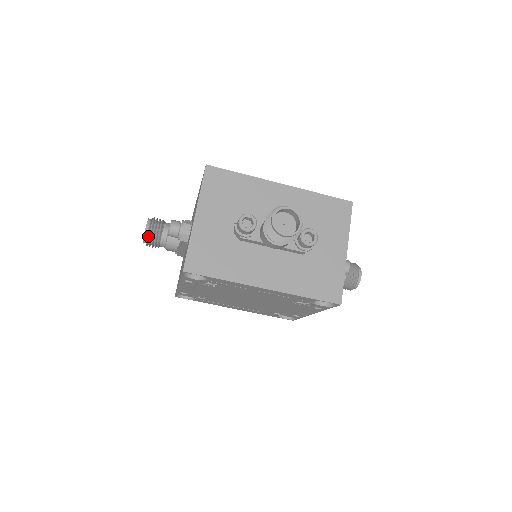
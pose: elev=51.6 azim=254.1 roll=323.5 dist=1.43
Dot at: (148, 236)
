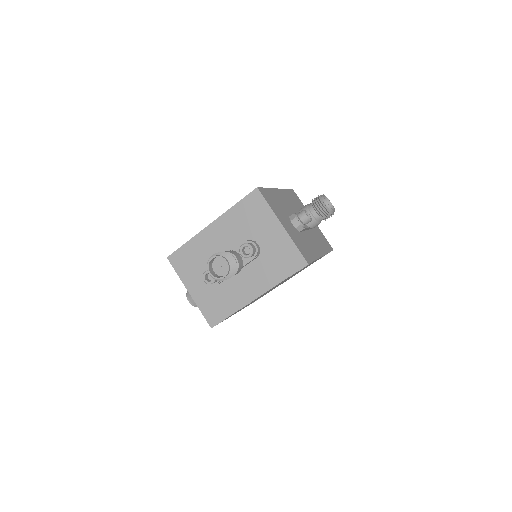
Dot at: (194, 304)
